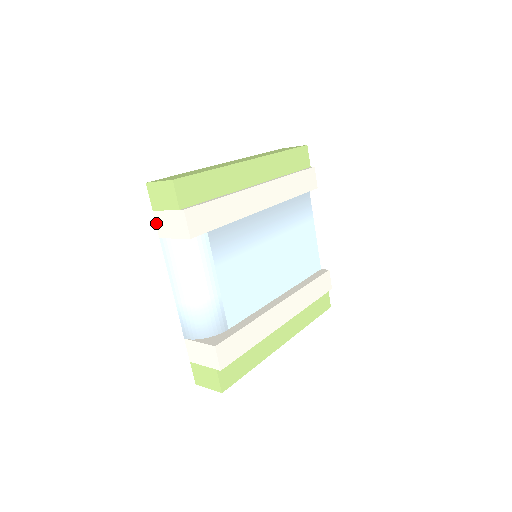
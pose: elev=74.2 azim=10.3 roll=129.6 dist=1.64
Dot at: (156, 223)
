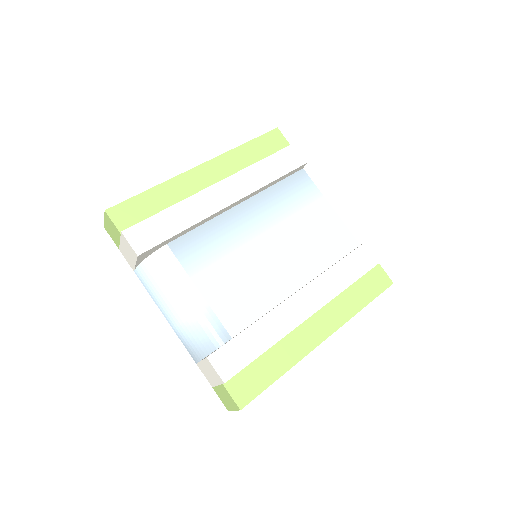
Dot at: occluded
